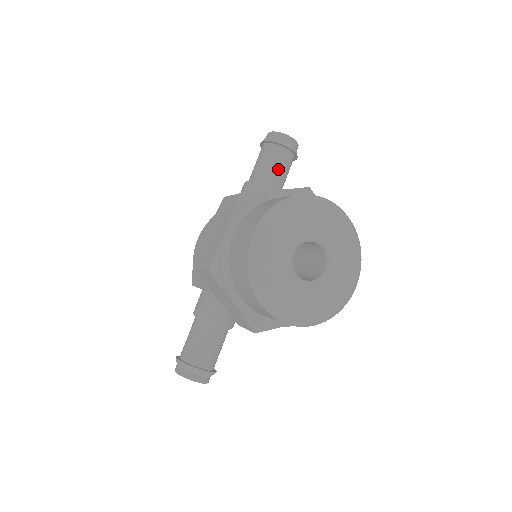
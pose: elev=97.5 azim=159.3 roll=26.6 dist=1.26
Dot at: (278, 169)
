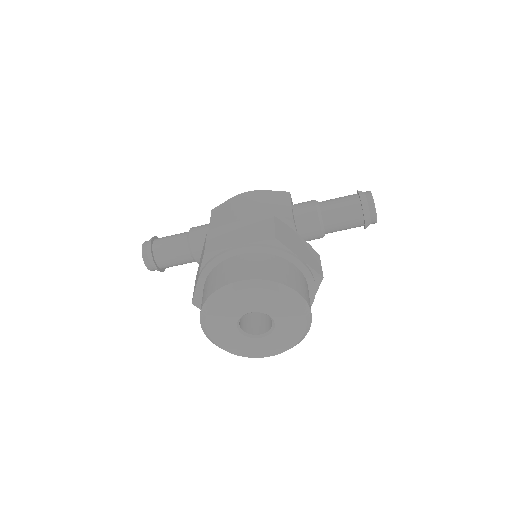
Dot at: (341, 223)
